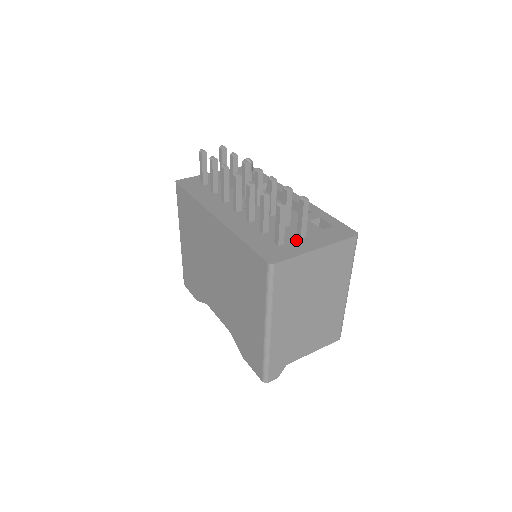
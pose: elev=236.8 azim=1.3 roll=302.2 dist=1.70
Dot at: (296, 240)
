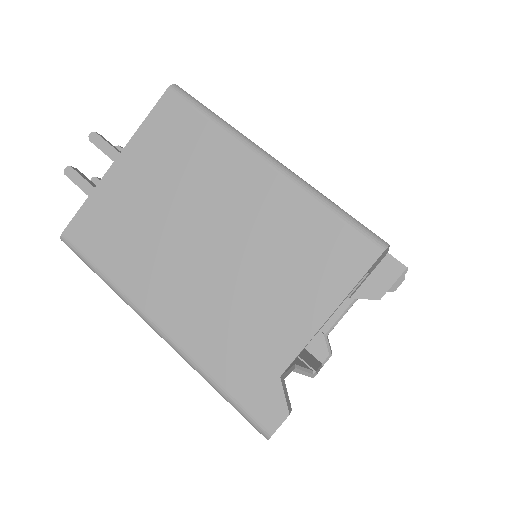
Dot at: occluded
